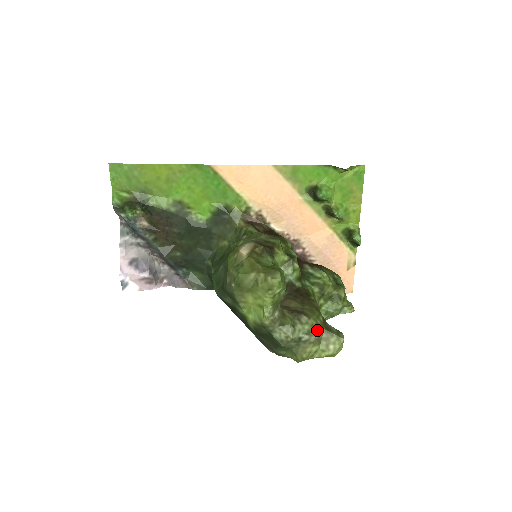
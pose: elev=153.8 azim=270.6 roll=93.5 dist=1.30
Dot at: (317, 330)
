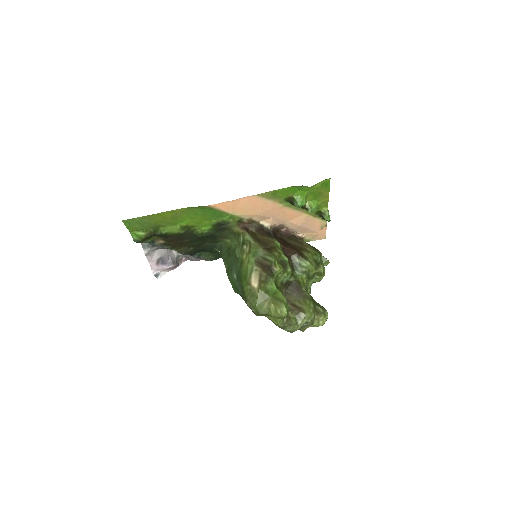
Dot at: (311, 319)
